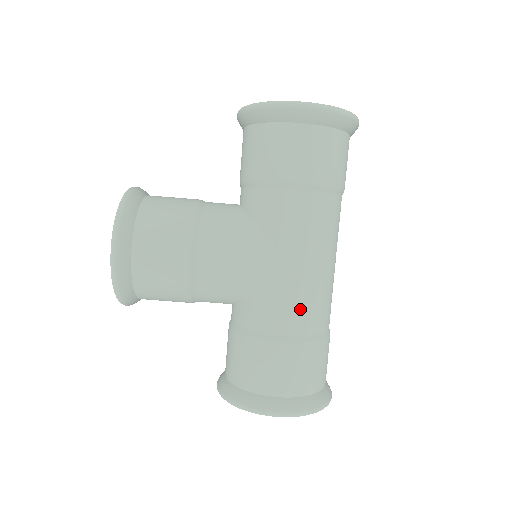
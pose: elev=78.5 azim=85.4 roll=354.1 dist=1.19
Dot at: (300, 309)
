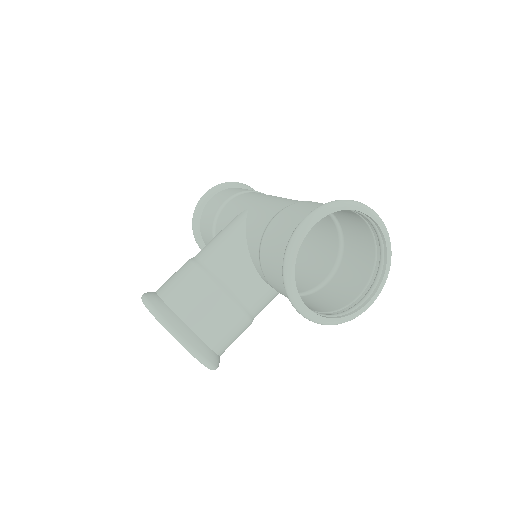
Dot at: (274, 205)
